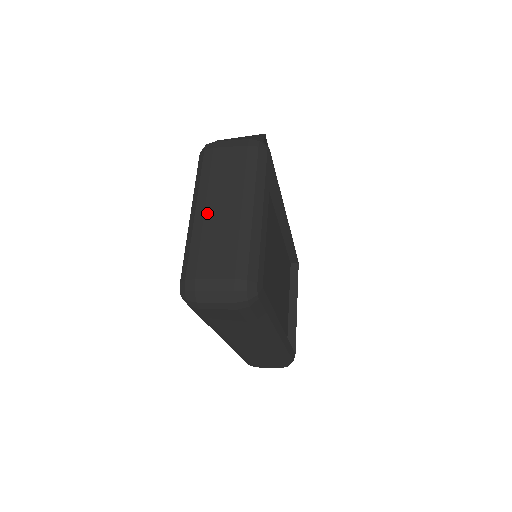
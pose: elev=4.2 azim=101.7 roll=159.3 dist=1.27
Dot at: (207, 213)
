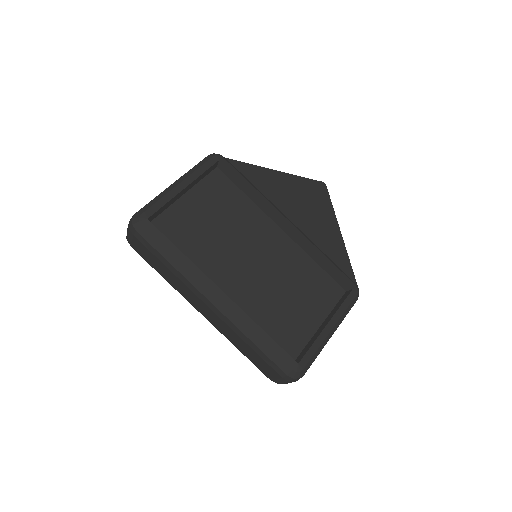
Dot at: occluded
